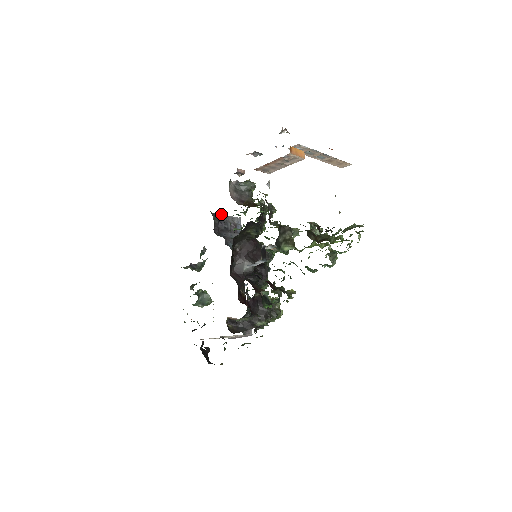
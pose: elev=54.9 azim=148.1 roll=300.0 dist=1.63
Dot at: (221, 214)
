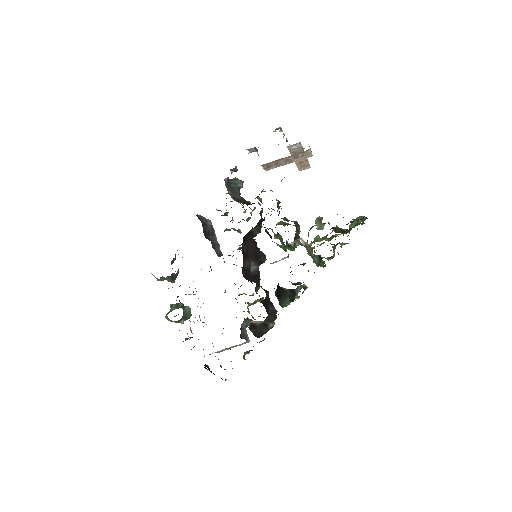
Dot at: occluded
